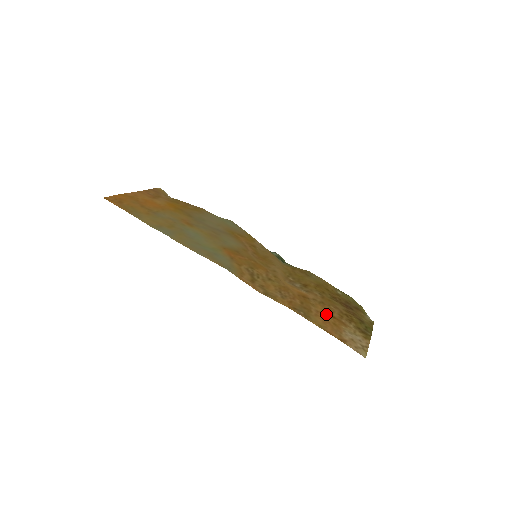
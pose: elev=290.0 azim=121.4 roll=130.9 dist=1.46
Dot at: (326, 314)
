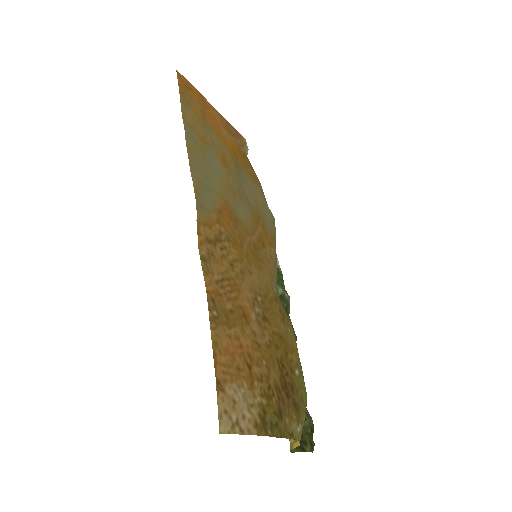
Dot at: (244, 353)
